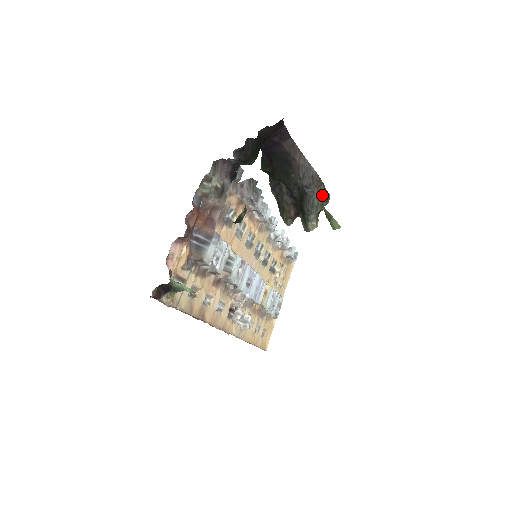
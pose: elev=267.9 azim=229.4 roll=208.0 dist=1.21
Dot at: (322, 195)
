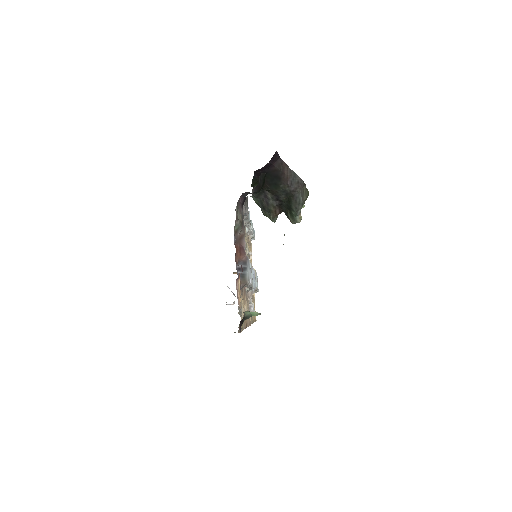
Dot at: (305, 193)
